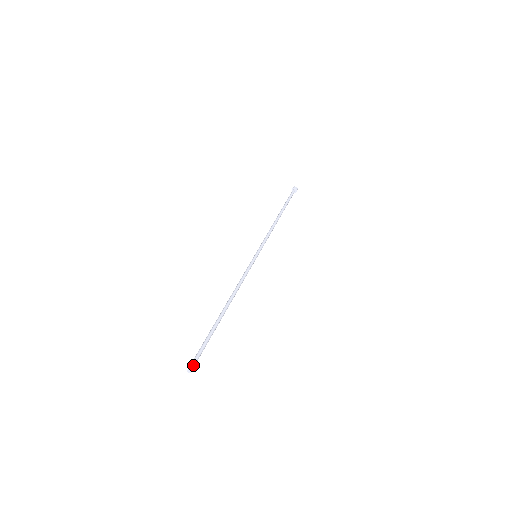
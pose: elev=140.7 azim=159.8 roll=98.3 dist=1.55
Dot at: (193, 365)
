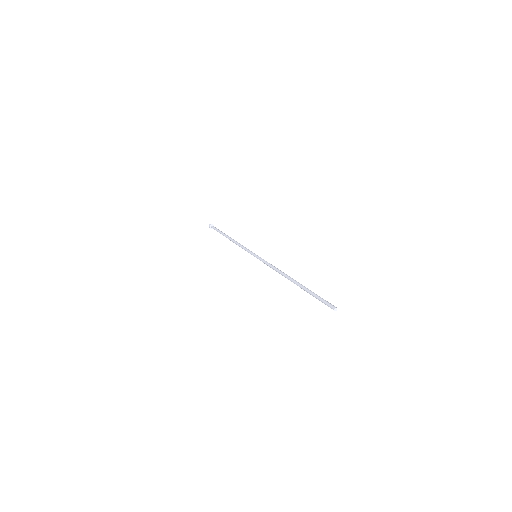
Dot at: (331, 305)
